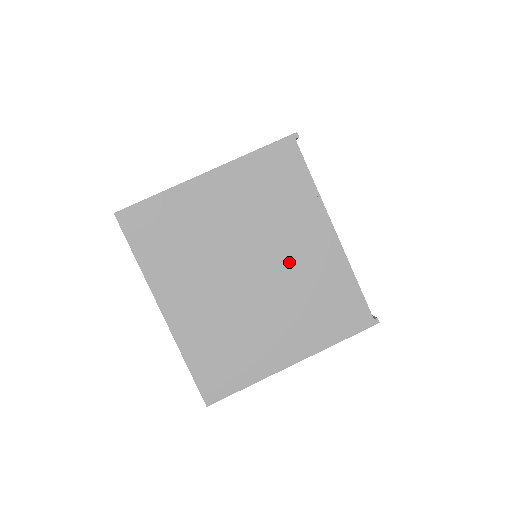
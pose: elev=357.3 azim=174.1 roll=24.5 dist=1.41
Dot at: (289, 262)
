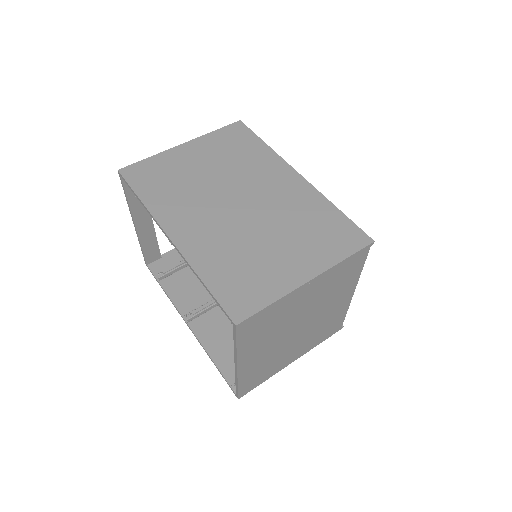
Dot at: (322, 316)
